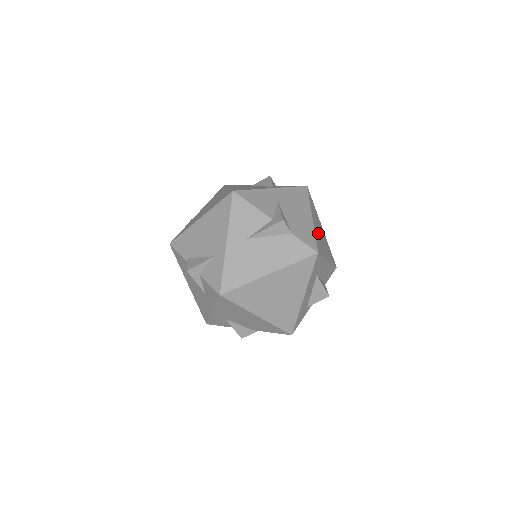
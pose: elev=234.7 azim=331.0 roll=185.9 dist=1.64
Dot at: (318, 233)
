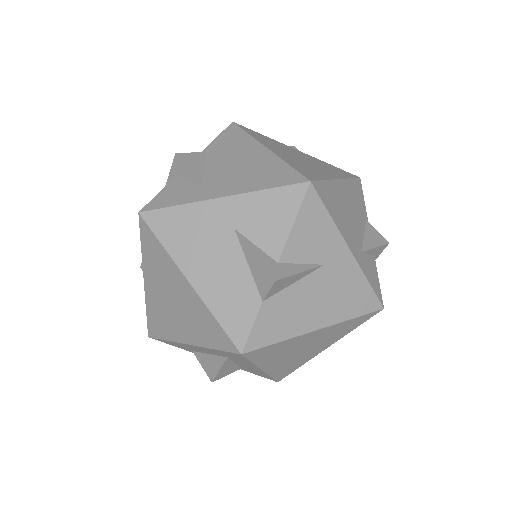
Dot at: (297, 345)
